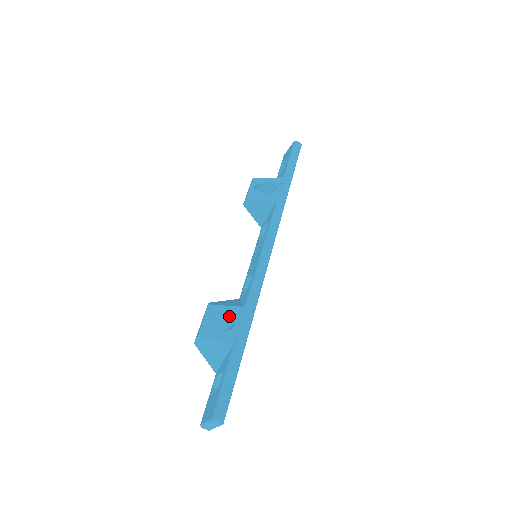
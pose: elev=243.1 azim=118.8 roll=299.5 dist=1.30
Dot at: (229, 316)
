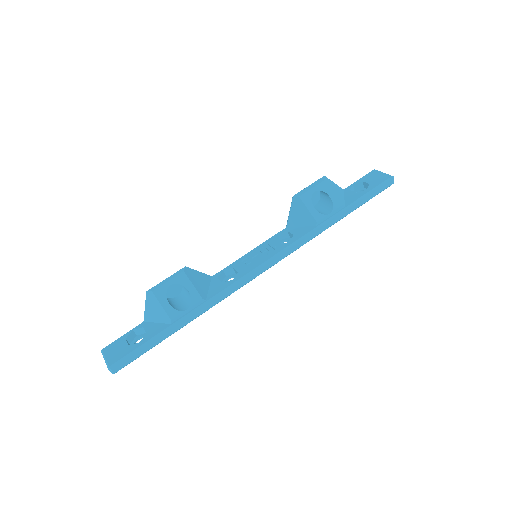
Dot at: (189, 295)
